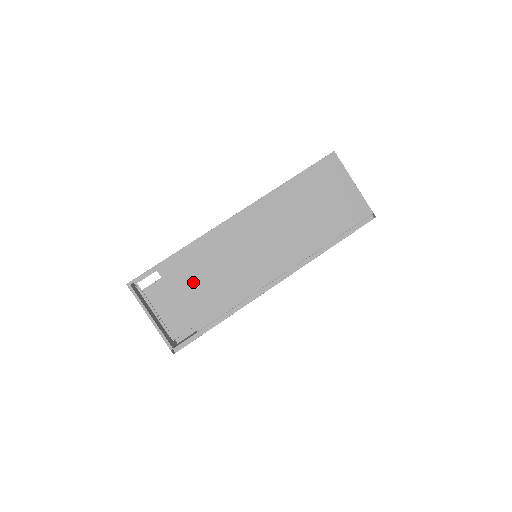
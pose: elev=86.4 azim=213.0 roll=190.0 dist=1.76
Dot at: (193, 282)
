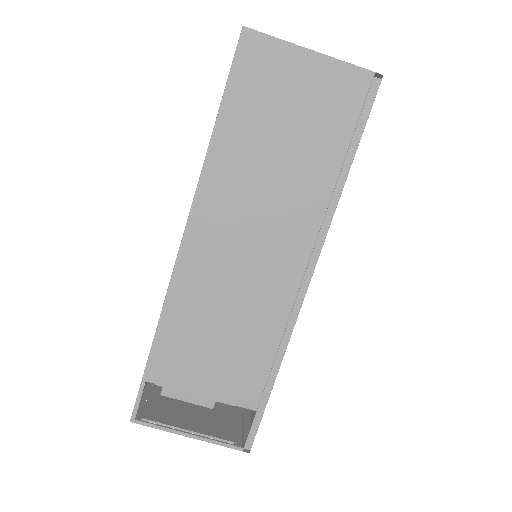
Dot at: (202, 363)
